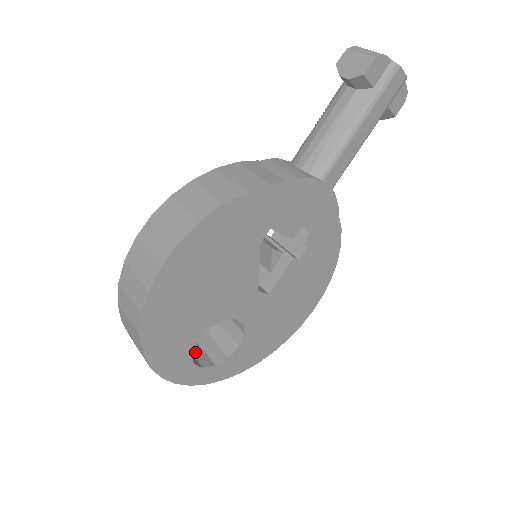
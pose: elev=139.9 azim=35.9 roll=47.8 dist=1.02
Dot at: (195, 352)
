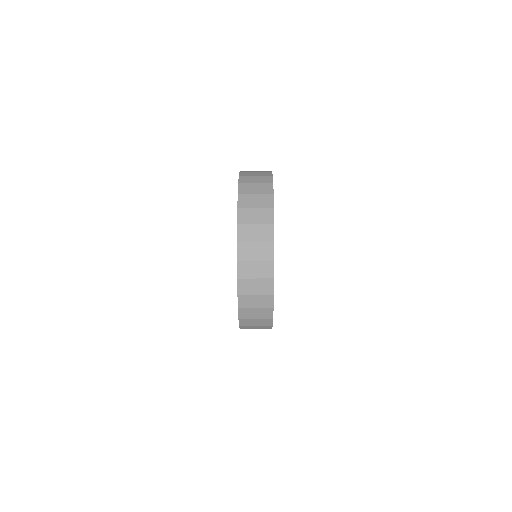
Dot at: occluded
